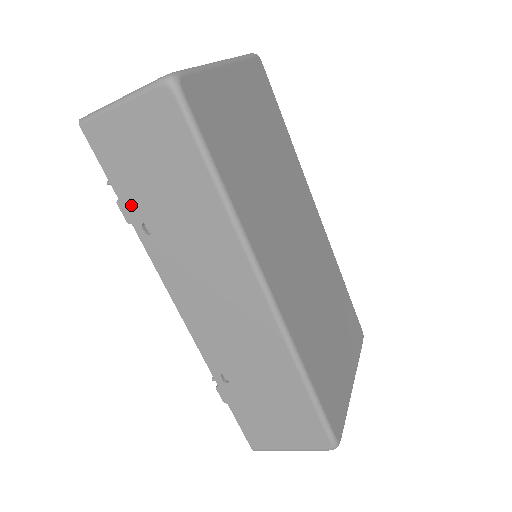
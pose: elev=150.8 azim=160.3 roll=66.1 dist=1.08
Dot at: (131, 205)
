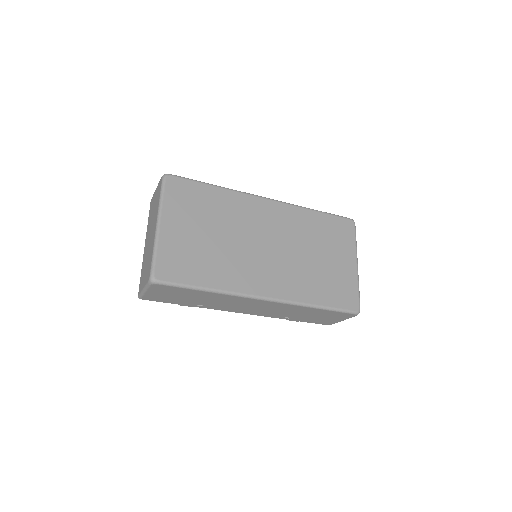
Dot at: (186, 304)
